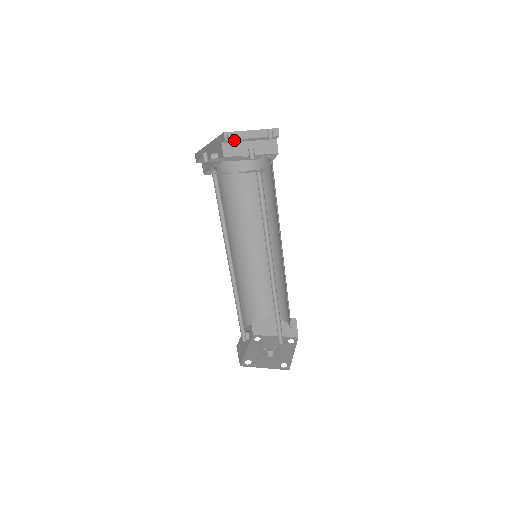
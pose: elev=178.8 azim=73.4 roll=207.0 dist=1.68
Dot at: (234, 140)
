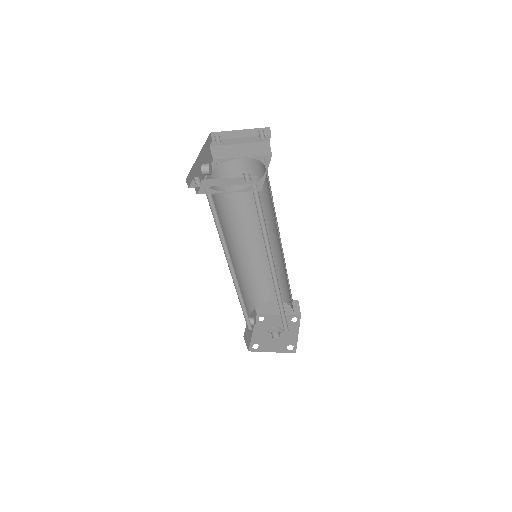
Dot at: (223, 141)
